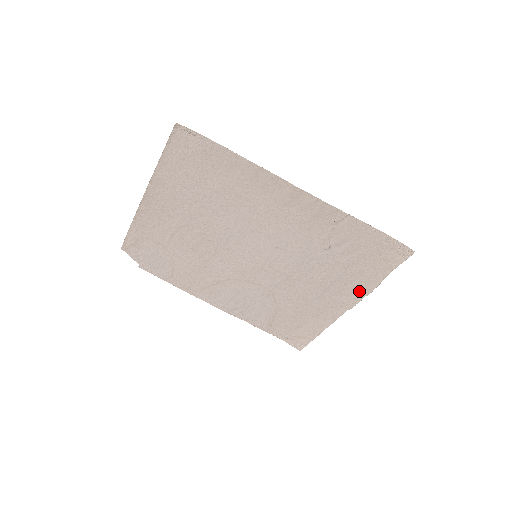
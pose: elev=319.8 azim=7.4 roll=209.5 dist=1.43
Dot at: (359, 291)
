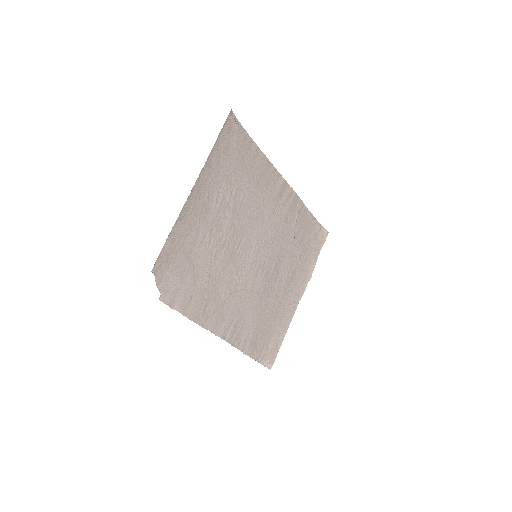
Dot at: (305, 279)
